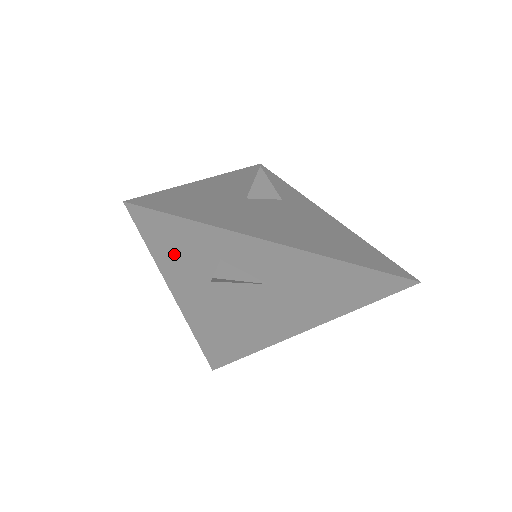
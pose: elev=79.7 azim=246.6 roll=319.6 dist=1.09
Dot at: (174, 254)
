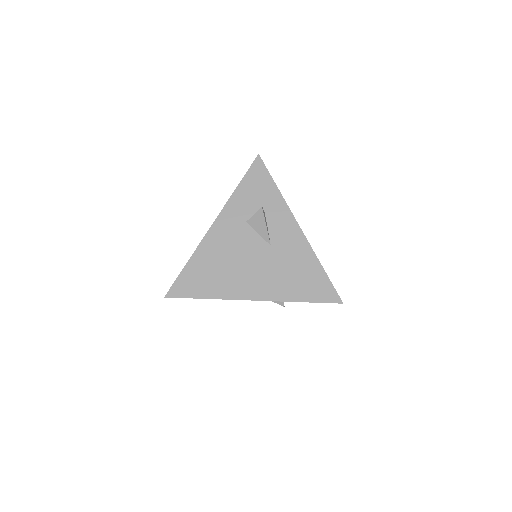
Dot at: (248, 193)
